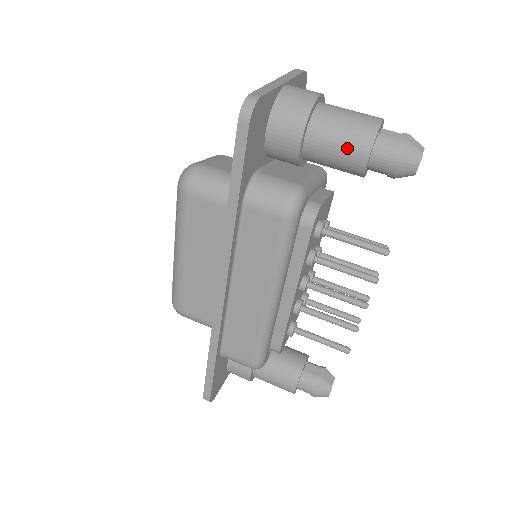
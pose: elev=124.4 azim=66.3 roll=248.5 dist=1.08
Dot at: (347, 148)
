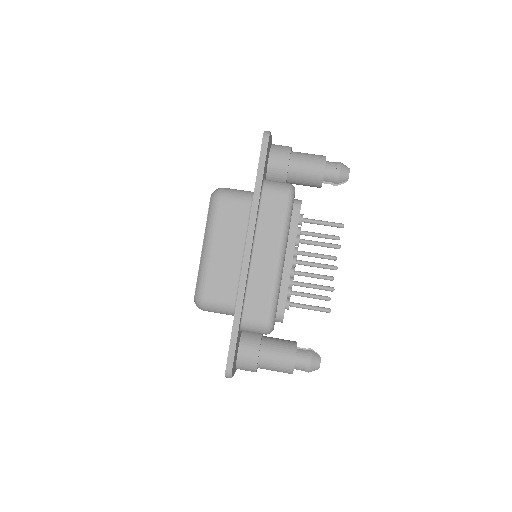
Dot at: (313, 165)
